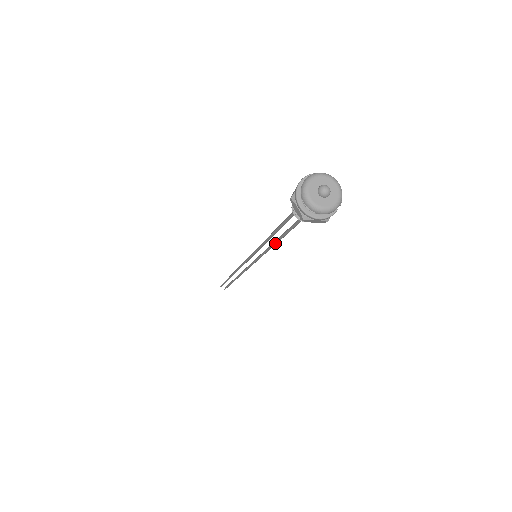
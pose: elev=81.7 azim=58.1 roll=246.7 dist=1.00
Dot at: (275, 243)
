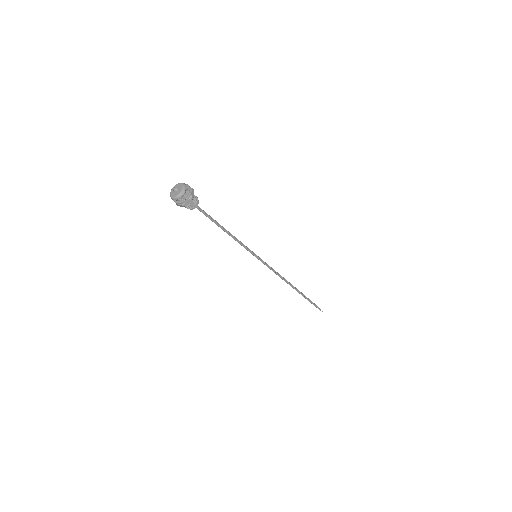
Dot at: (232, 237)
